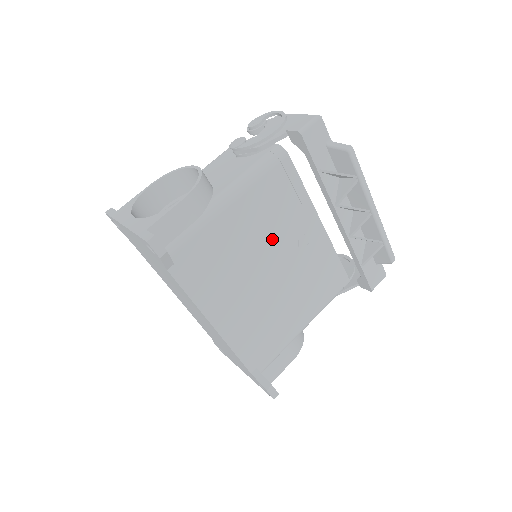
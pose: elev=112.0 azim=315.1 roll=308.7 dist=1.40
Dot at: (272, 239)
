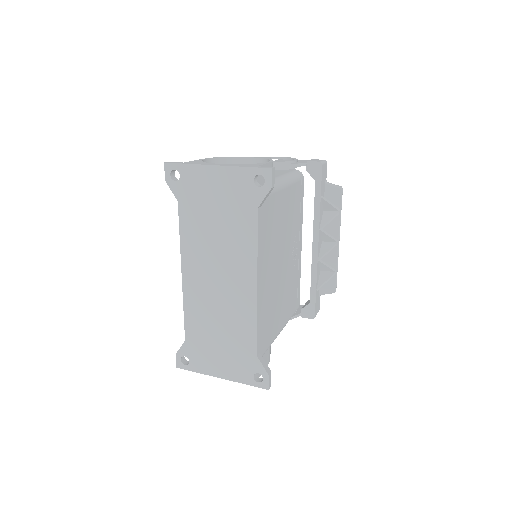
Dot at: (288, 235)
